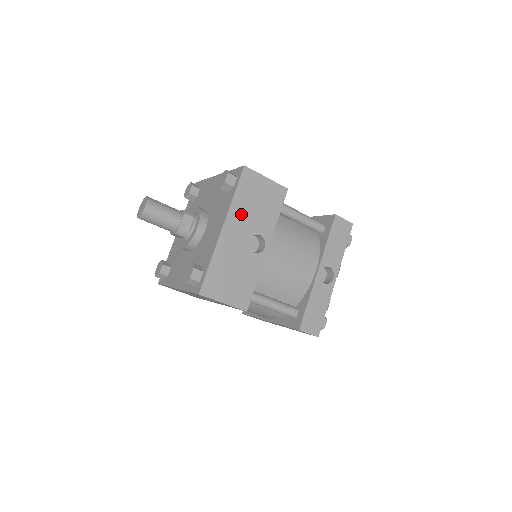
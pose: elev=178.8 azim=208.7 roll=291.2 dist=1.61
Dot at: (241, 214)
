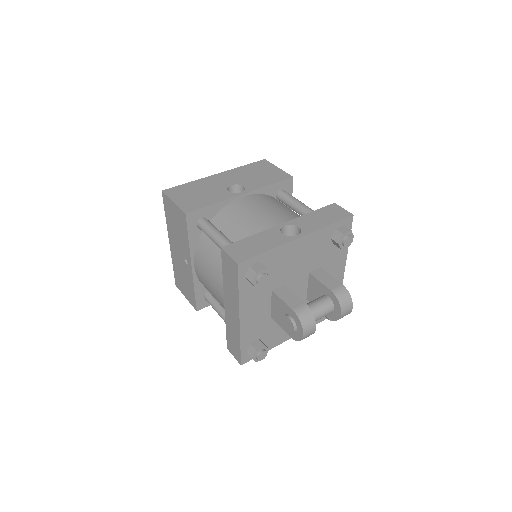
Dot at: (239, 174)
